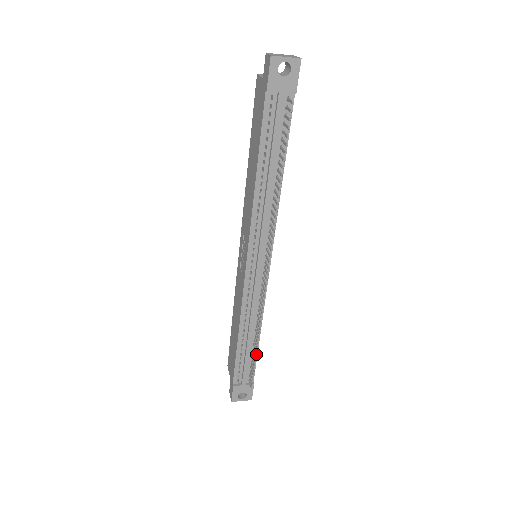
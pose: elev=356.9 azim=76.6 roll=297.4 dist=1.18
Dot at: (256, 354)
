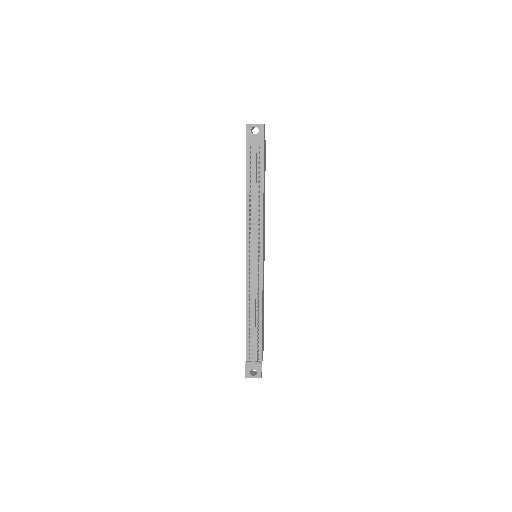
Dot at: (261, 335)
